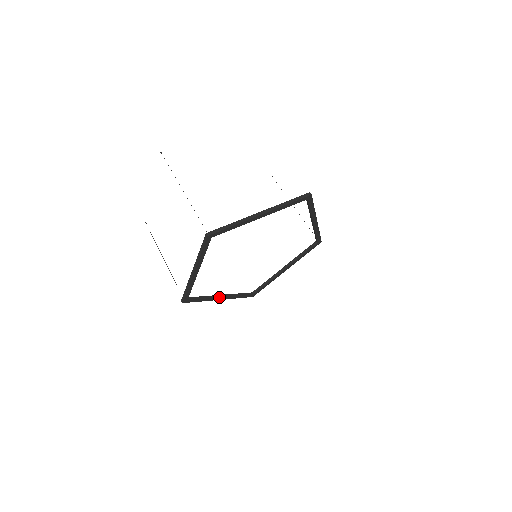
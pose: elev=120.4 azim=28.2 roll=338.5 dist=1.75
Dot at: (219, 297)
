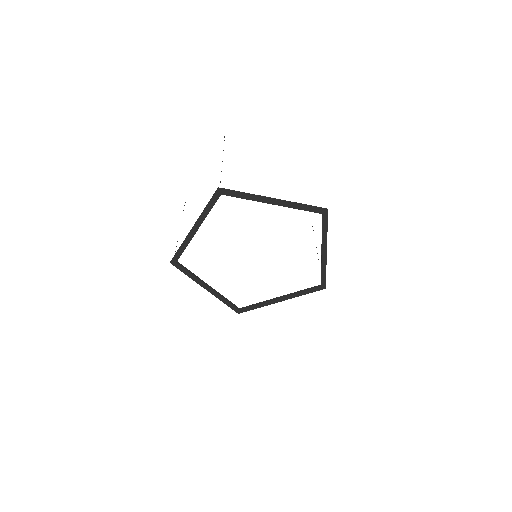
Dot at: (206, 285)
